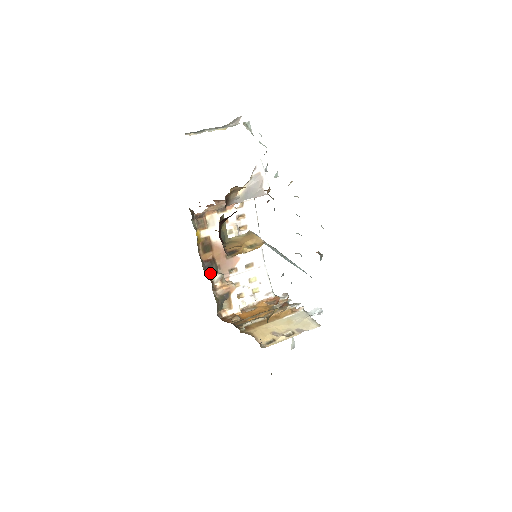
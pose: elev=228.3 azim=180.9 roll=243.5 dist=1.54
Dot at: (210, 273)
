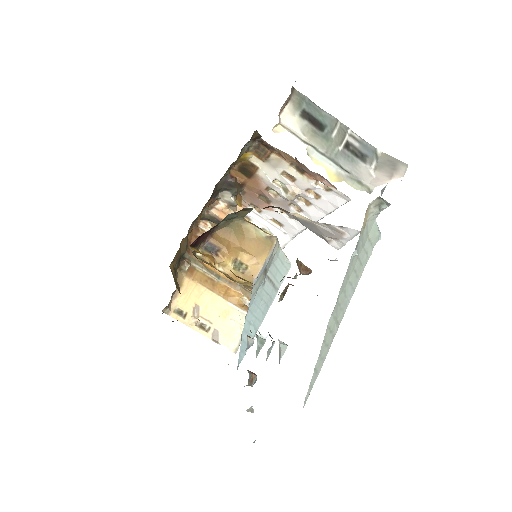
Dot at: (225, 189)
